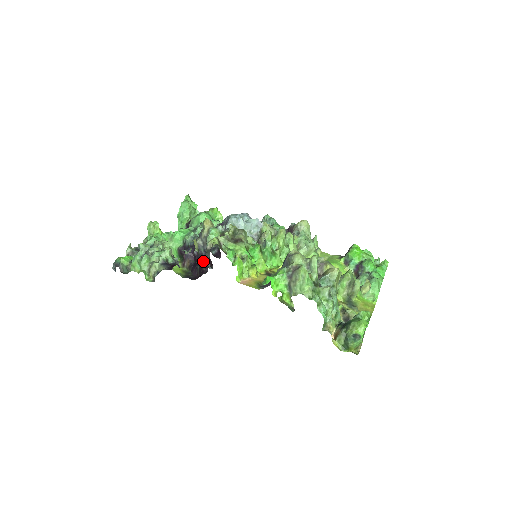
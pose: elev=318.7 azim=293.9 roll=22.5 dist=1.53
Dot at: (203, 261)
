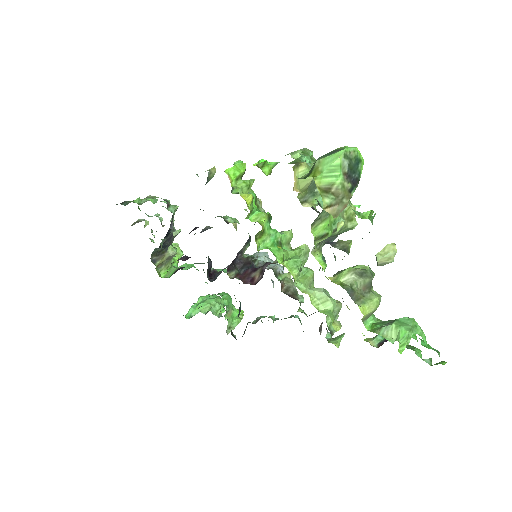
Dot at: occluded
